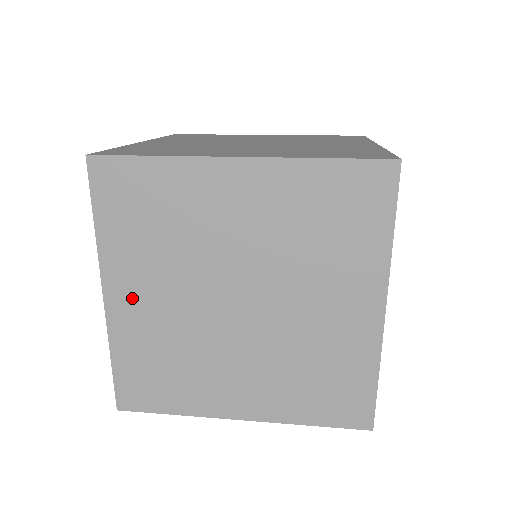
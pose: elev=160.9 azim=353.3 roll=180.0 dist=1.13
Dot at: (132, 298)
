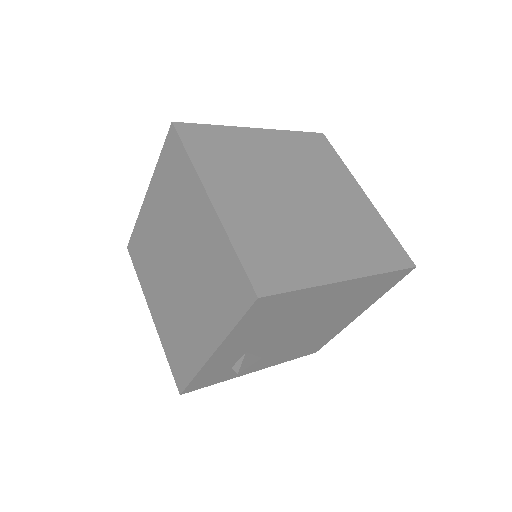
Dot at: (152, 209)
